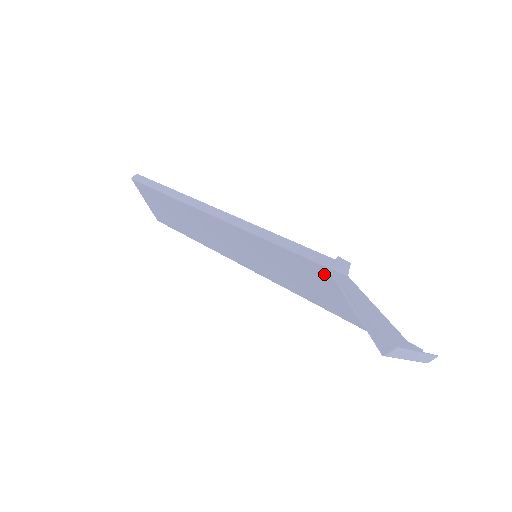
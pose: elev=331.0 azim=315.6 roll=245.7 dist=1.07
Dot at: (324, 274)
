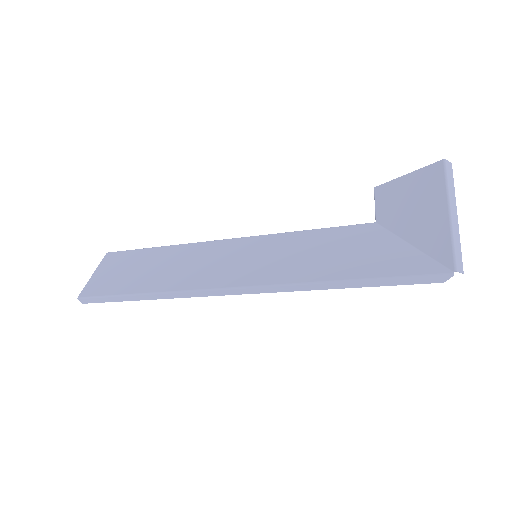
Dot at: (347, 233)
